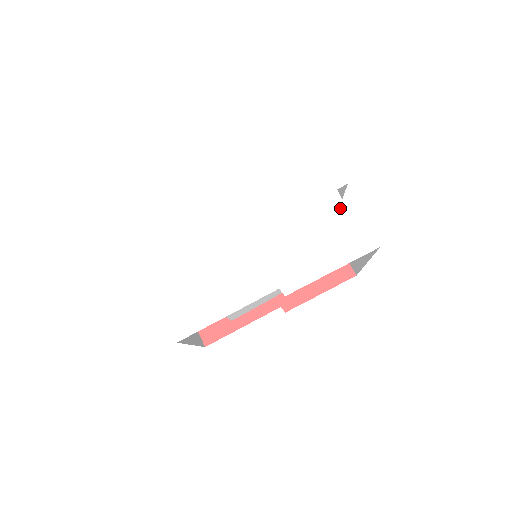
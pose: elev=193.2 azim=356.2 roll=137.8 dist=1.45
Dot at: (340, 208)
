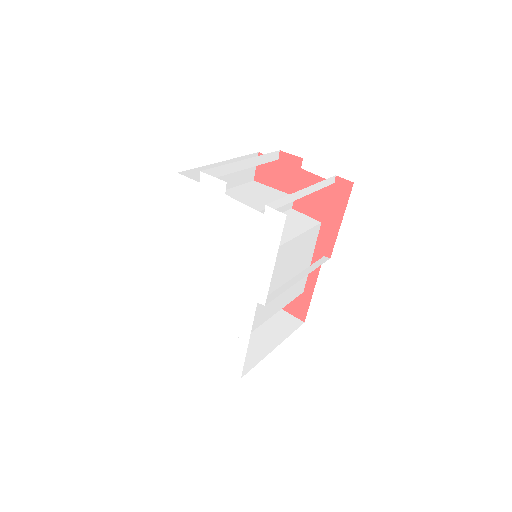
Dot at: (239, 208)
